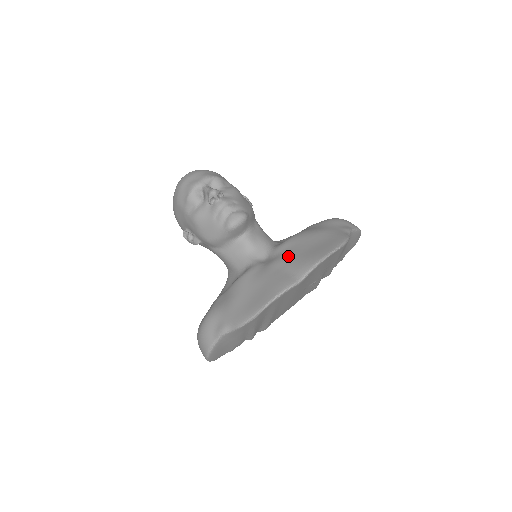
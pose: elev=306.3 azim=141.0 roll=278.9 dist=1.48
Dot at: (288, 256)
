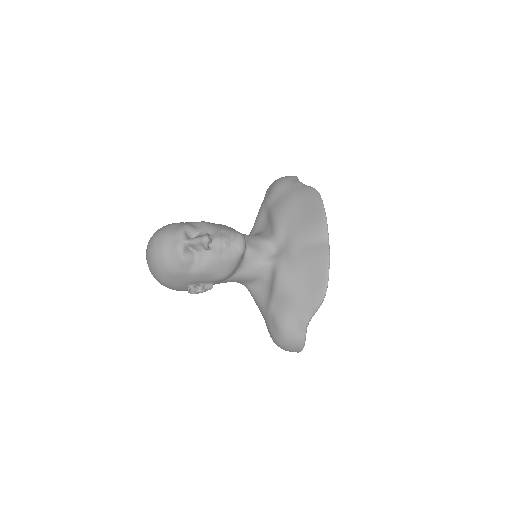
Dot at: (296, 234)
